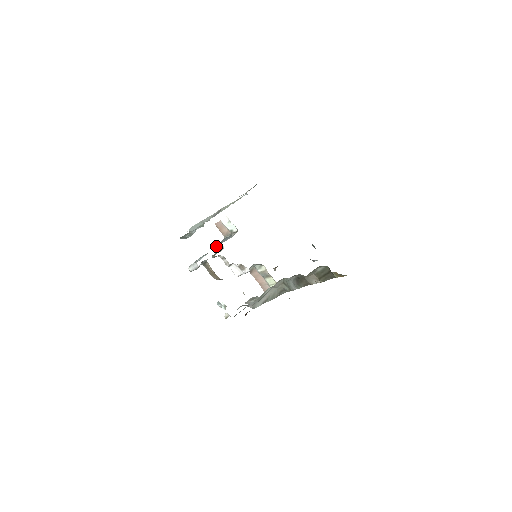
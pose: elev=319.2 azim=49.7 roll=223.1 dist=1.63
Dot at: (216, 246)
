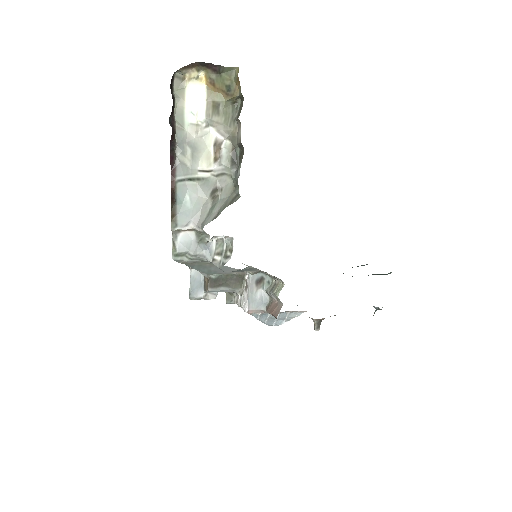
Dot at: occluded
